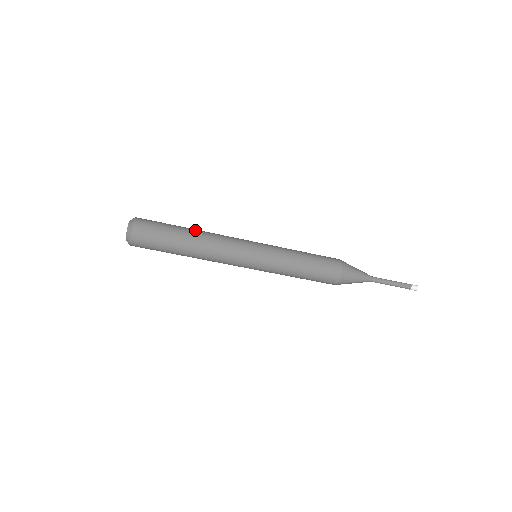
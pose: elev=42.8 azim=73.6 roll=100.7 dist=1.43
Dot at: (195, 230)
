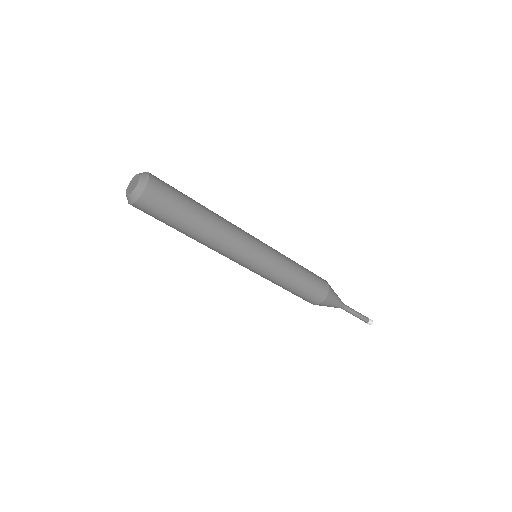
Dot at: occluded
